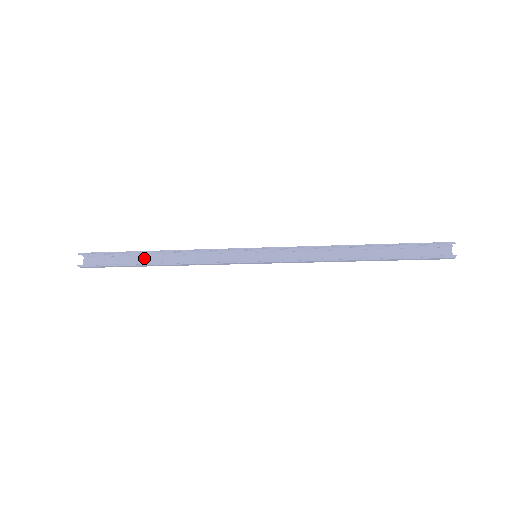
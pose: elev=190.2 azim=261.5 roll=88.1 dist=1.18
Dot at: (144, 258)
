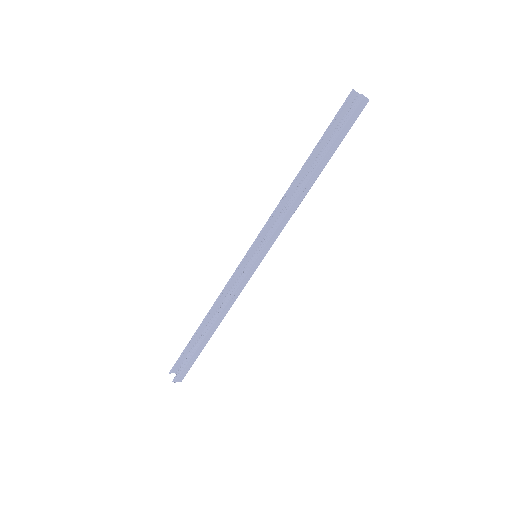
Dot at: occluded
